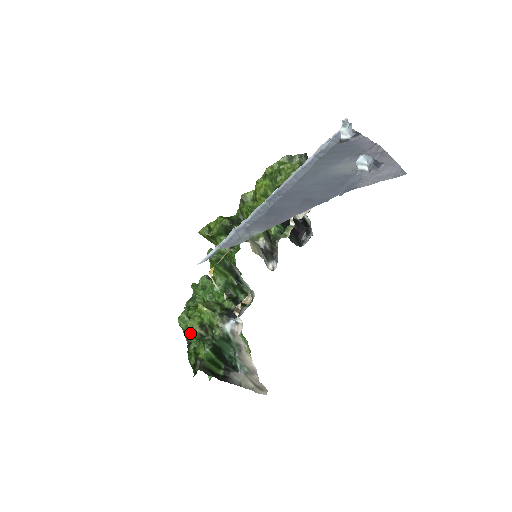
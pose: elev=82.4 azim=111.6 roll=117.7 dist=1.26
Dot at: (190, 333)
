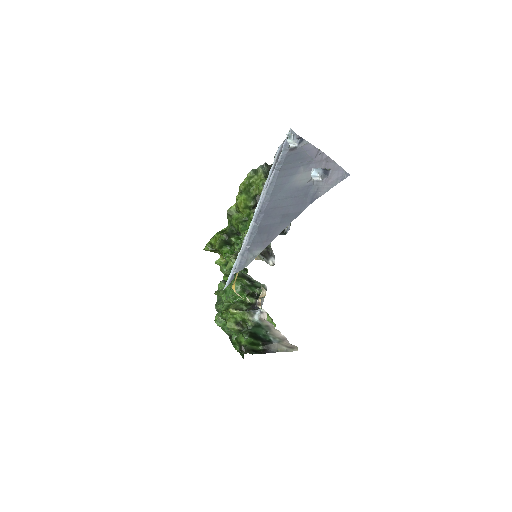
Dot at: occluded
